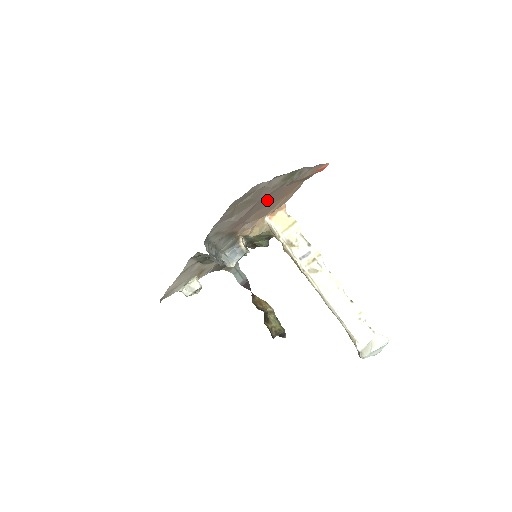
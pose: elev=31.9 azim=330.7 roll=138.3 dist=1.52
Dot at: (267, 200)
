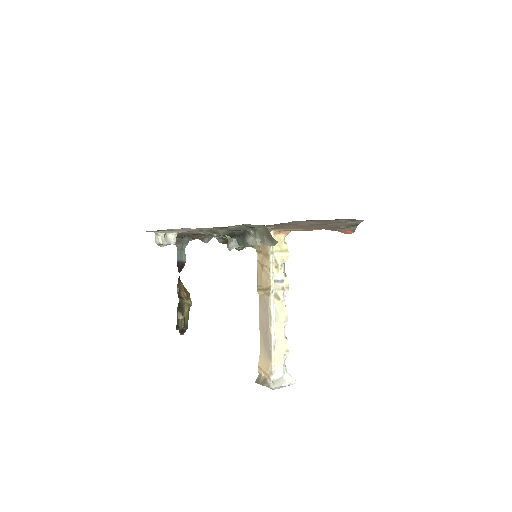
Dot at: (313, 225)
